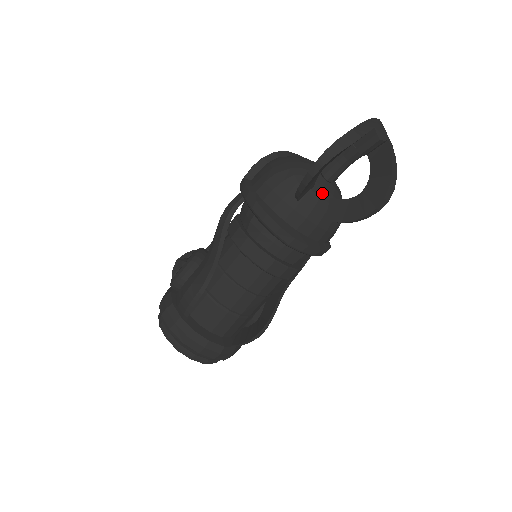
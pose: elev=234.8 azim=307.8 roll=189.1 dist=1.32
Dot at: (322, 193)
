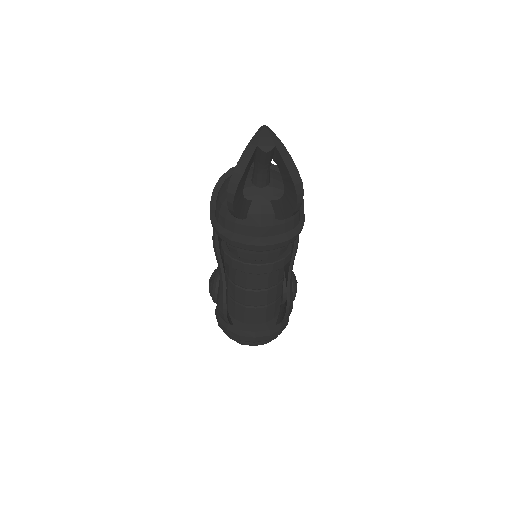
Dot at: (262, 201)
